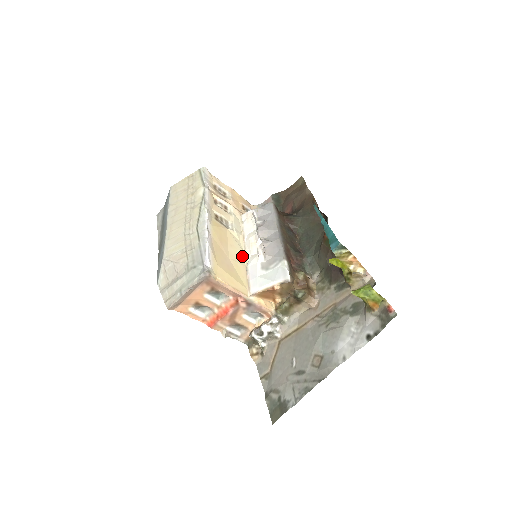
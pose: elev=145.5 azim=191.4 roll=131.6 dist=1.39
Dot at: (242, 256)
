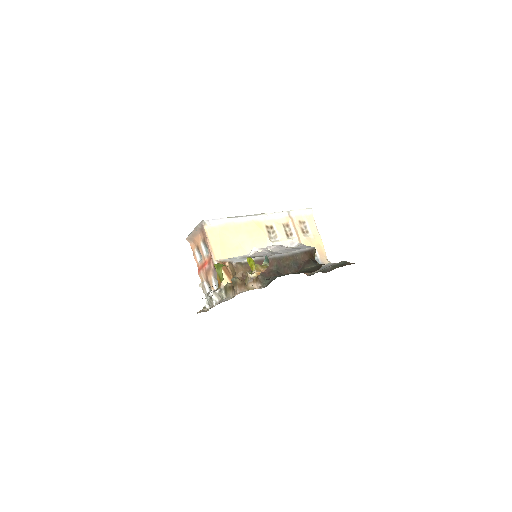
Dot at: occluded
